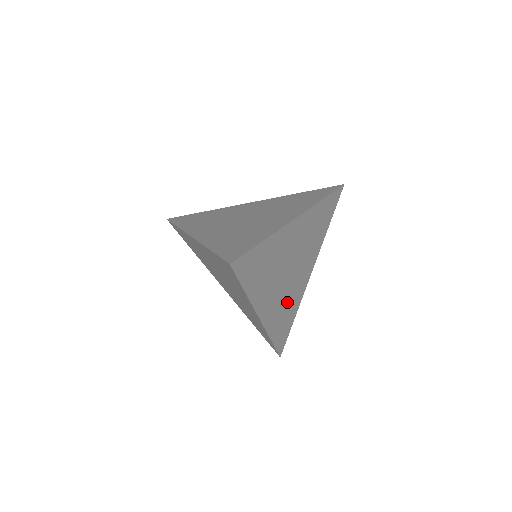
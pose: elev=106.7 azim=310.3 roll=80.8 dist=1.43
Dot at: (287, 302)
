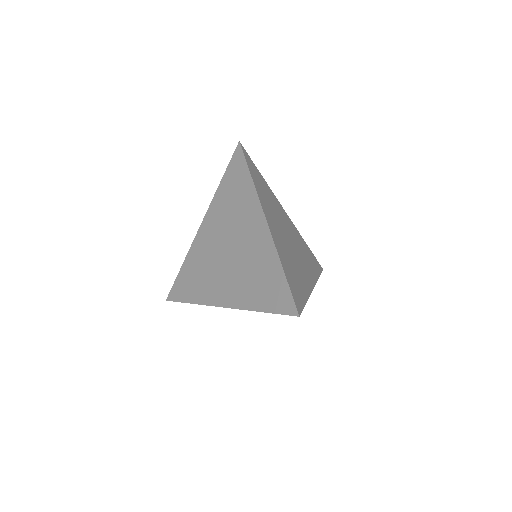
Dot at: (302, 251)
